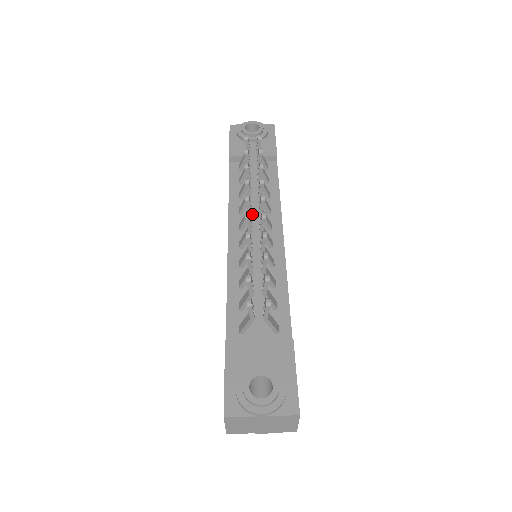
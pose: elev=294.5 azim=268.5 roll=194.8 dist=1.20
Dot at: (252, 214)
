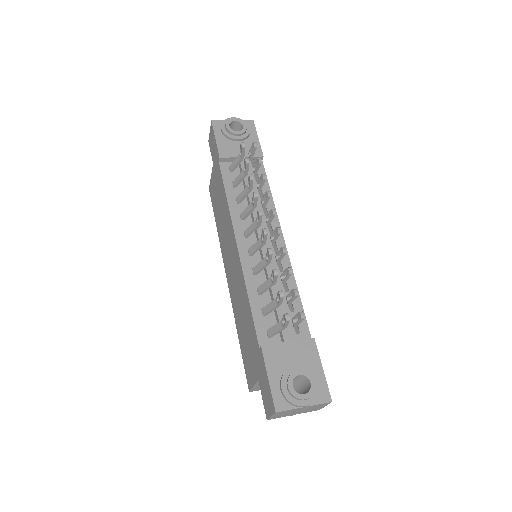
Dot at: occluded
